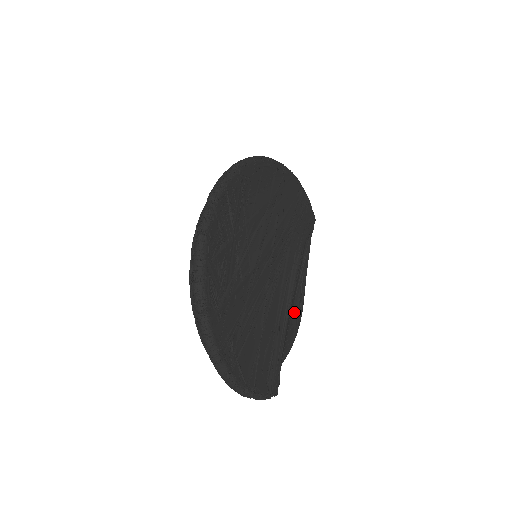
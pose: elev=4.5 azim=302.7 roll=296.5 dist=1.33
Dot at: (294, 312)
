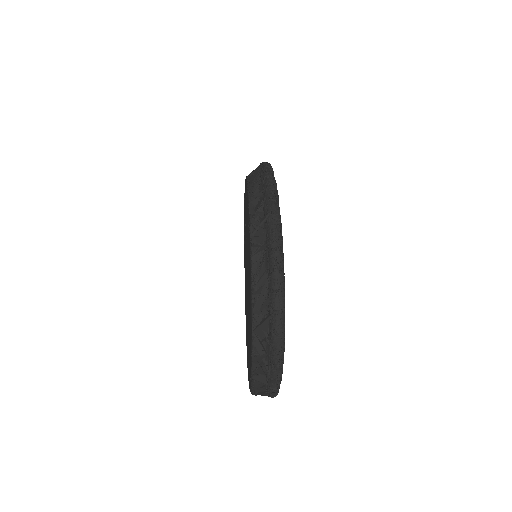
Dot at: occluded
